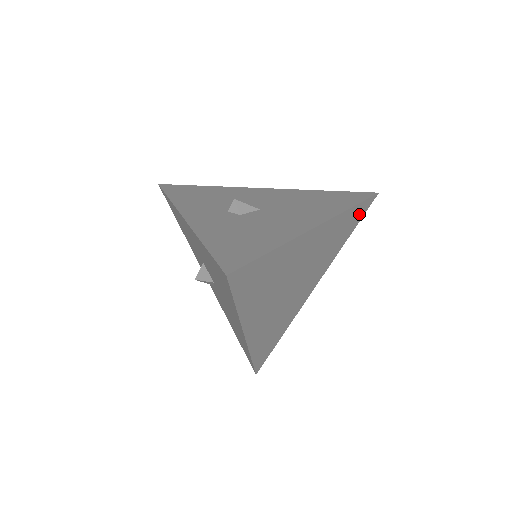
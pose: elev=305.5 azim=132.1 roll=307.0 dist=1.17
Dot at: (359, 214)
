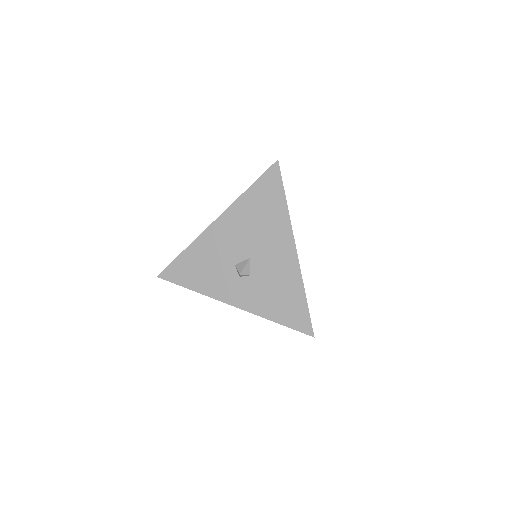
Dot at: occluded
